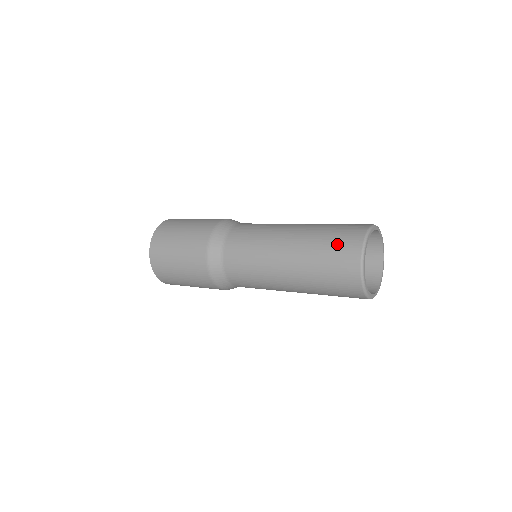
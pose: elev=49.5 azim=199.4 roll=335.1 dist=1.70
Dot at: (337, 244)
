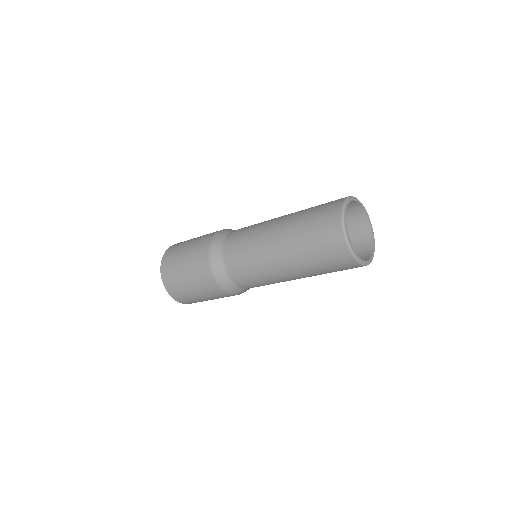
Dot at: (320, 237)
